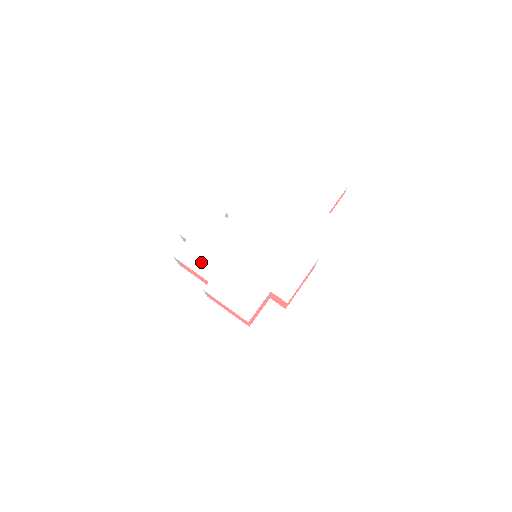
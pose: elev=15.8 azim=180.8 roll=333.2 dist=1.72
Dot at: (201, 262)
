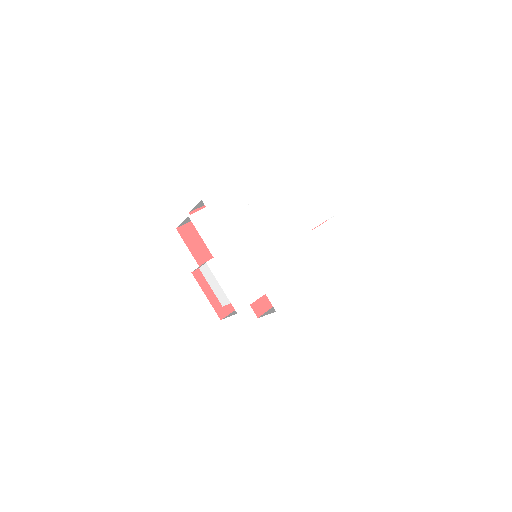
Dot at: (213, 235)
